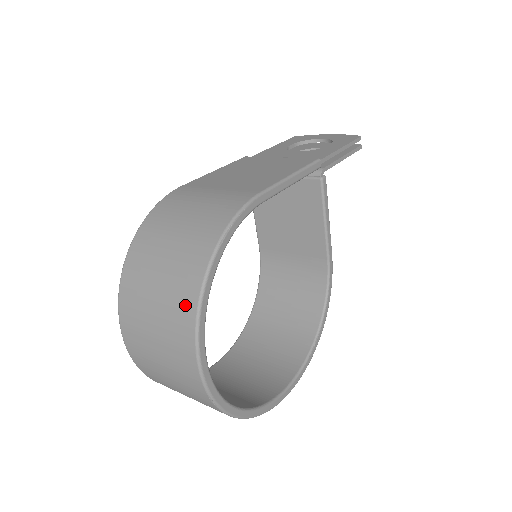
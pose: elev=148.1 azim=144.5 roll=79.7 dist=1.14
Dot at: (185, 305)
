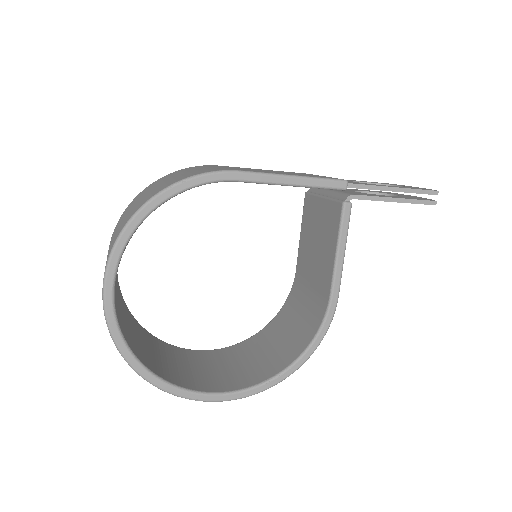
Dot at: occluded
